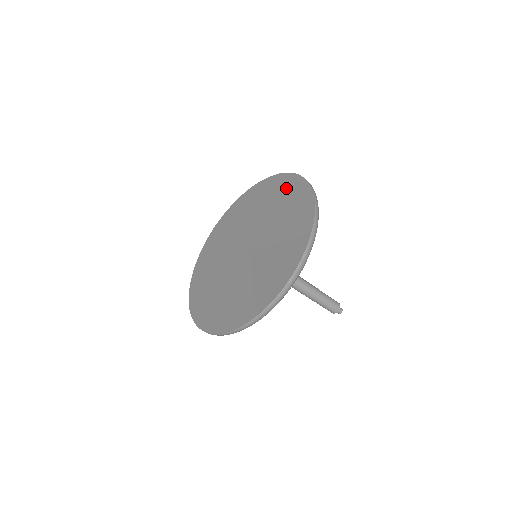
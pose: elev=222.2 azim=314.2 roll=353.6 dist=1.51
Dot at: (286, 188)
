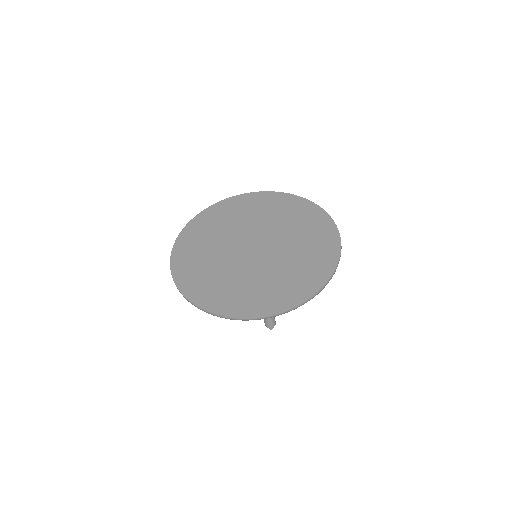
Dot at: (297, 207)
